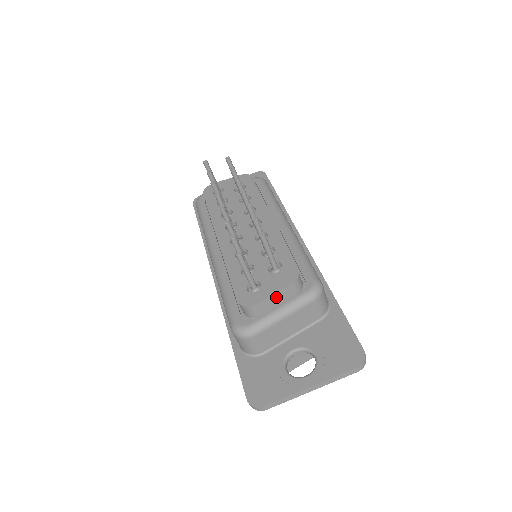
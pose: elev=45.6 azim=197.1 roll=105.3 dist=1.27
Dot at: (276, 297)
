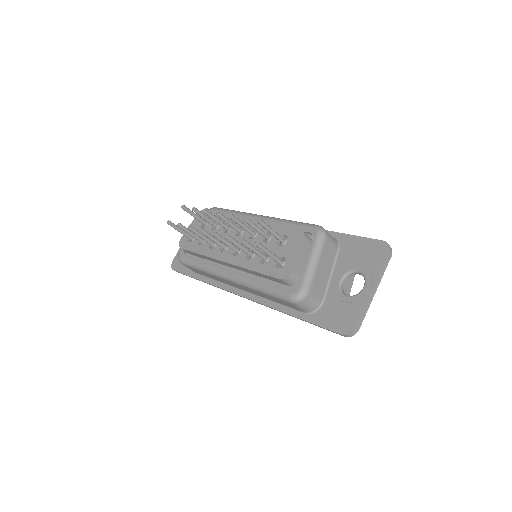
Dot at: (301, 255)
